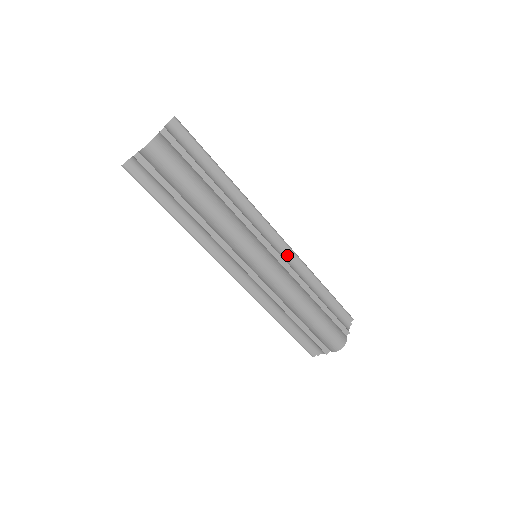
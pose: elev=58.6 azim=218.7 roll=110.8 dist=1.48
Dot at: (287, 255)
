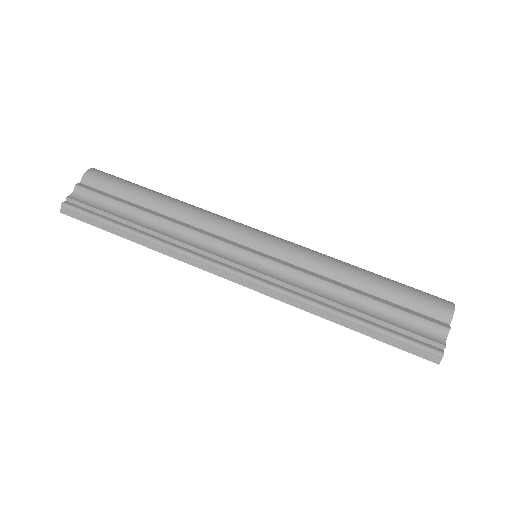
Dot at: occluded
